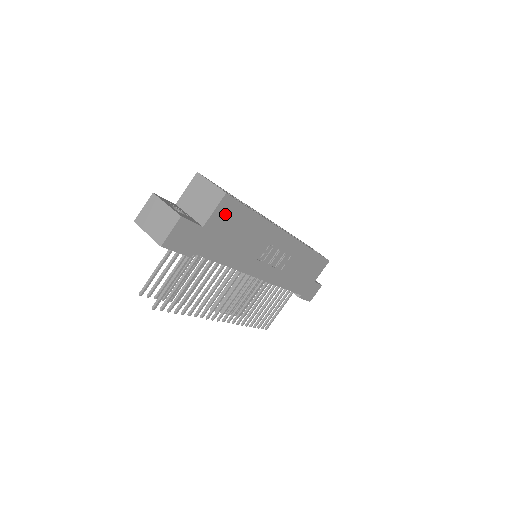
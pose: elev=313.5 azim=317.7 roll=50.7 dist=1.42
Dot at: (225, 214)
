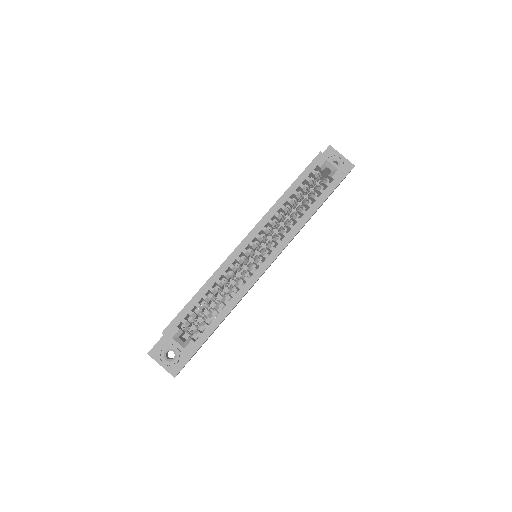
Dot at: occluded
